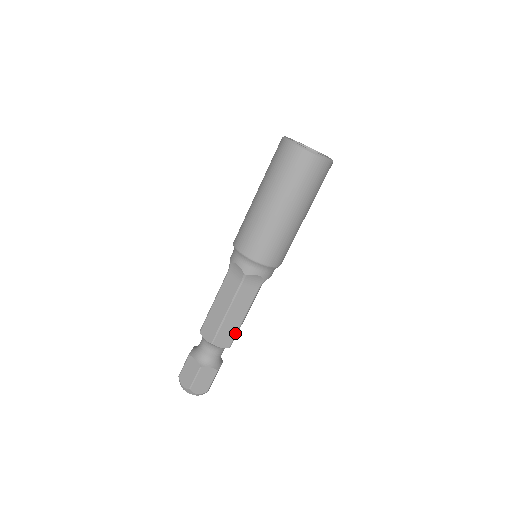
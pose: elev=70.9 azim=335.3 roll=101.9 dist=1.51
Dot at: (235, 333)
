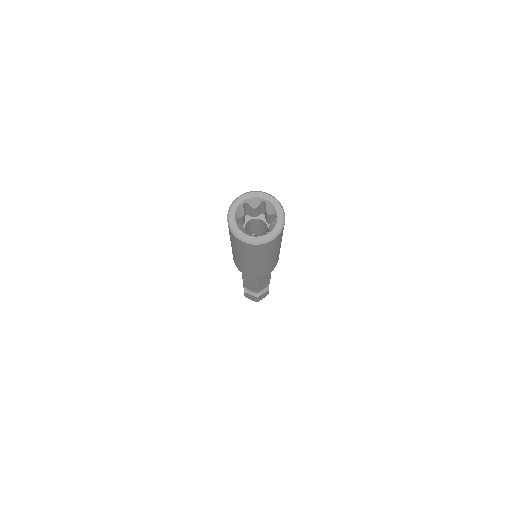
Dot at: (256, 289)
